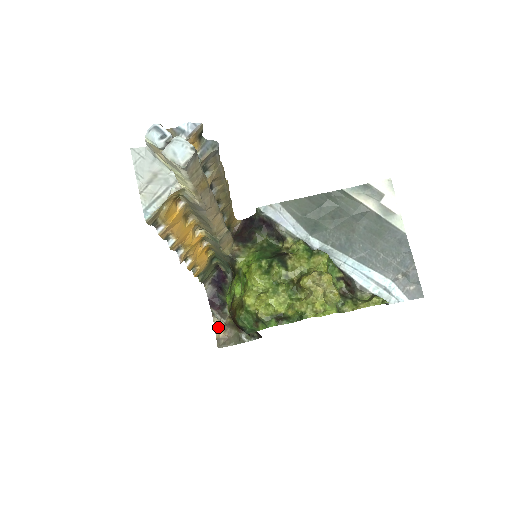
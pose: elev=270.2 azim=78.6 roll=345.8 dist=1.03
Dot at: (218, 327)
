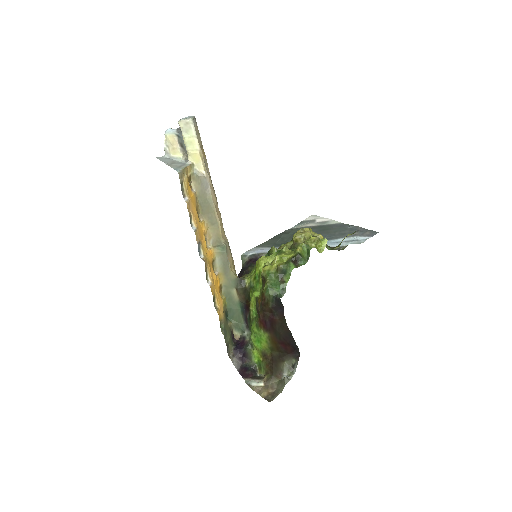
Dot at: (259, 391)
